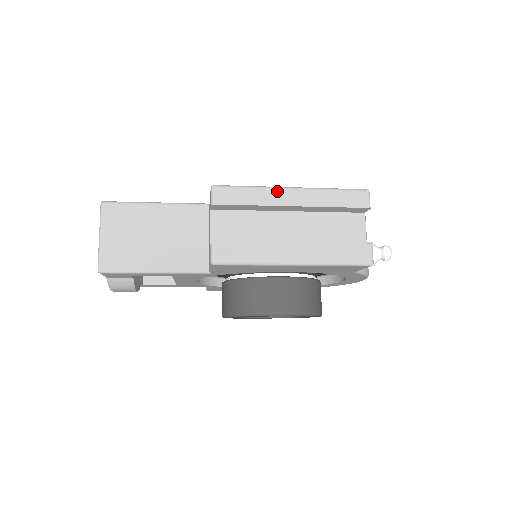
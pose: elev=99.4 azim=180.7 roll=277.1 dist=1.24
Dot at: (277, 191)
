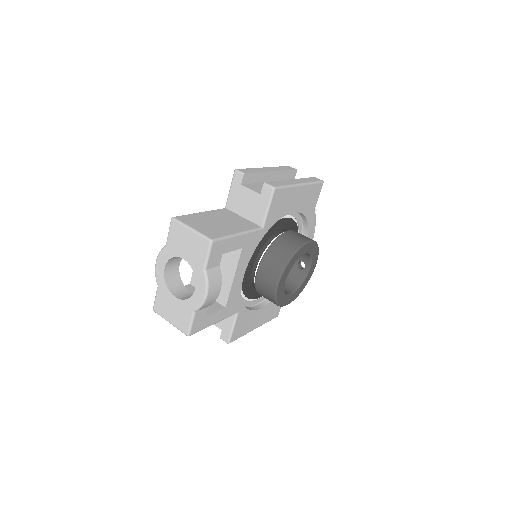
Dot at: (261, 168)
